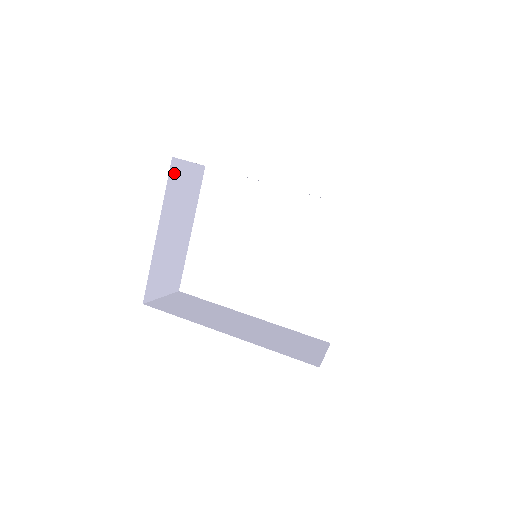
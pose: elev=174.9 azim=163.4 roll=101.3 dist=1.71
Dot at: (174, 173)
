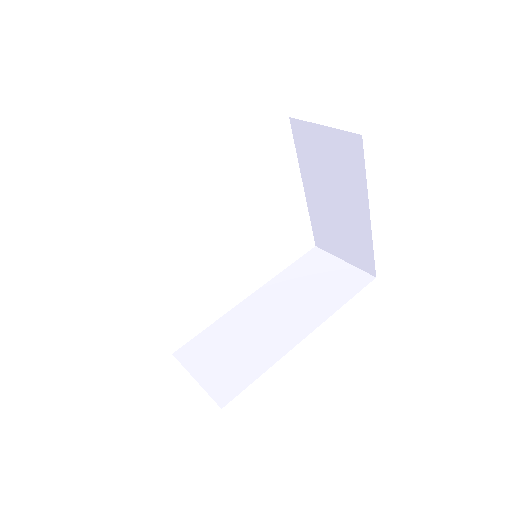
Dot at: occluded
